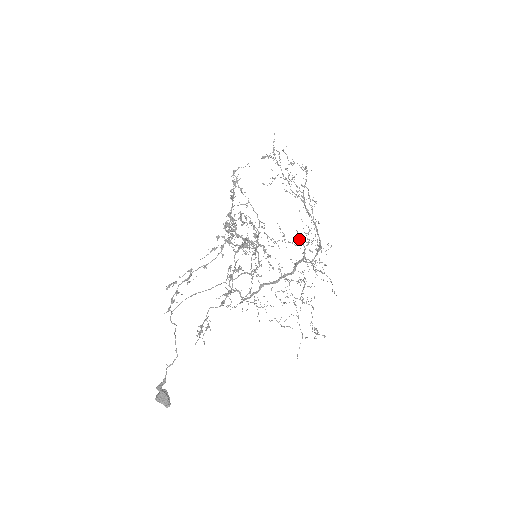
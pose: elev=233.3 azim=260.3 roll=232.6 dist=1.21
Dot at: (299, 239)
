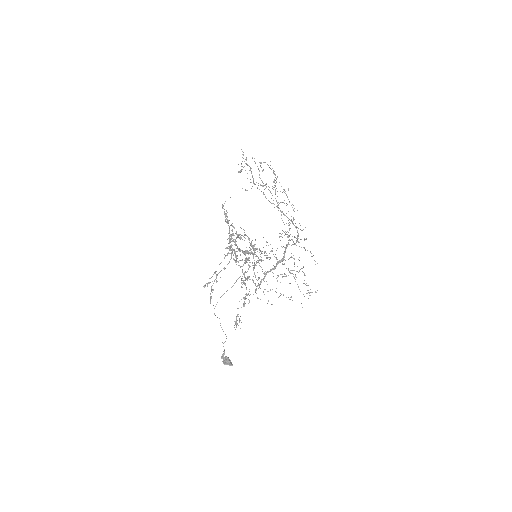
Dot at: (282, 237)
